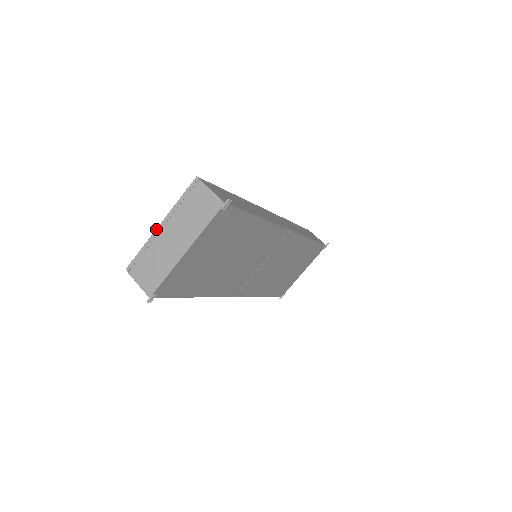
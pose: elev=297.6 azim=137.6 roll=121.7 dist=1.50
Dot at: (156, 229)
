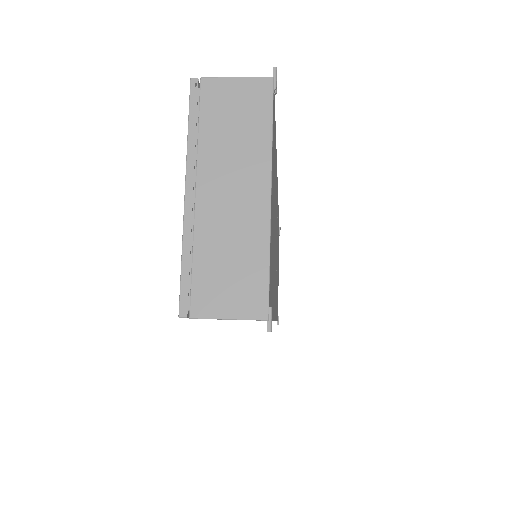
Dot at: (184, 206)
